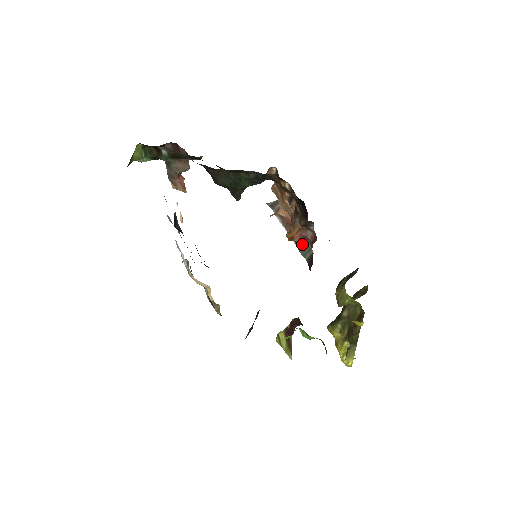
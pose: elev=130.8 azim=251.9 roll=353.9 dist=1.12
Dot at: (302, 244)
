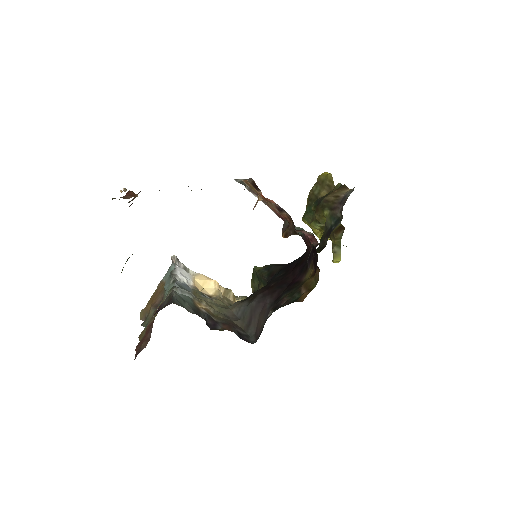
Dot at: occluded
